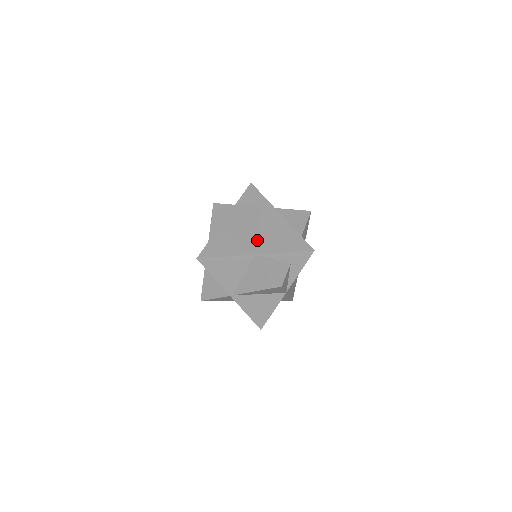
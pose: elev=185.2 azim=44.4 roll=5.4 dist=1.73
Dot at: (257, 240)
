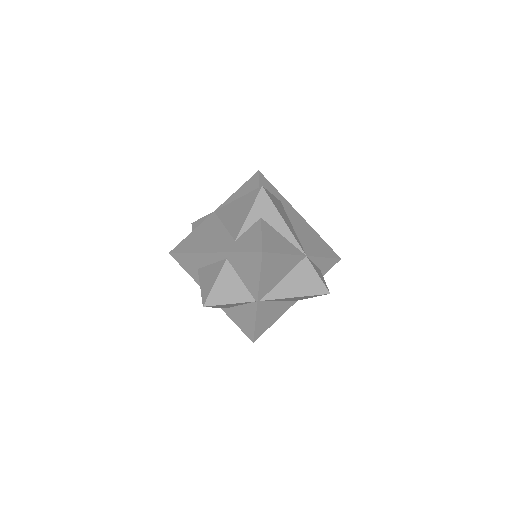
Dot at: (299, 239)
